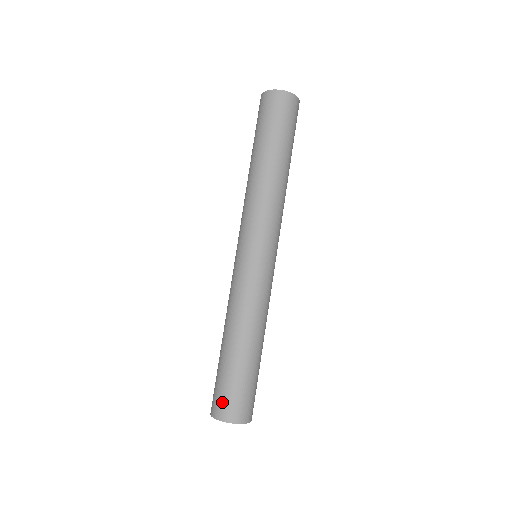
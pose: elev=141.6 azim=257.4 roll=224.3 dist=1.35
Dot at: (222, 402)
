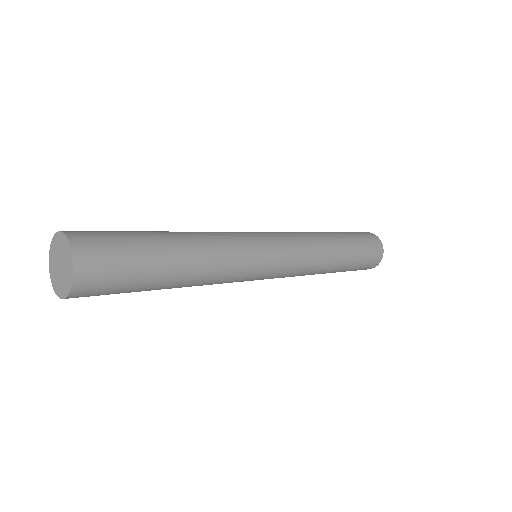
Dot at: occluded
